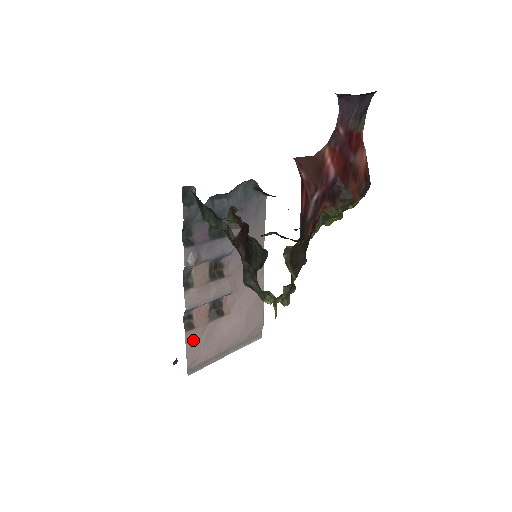
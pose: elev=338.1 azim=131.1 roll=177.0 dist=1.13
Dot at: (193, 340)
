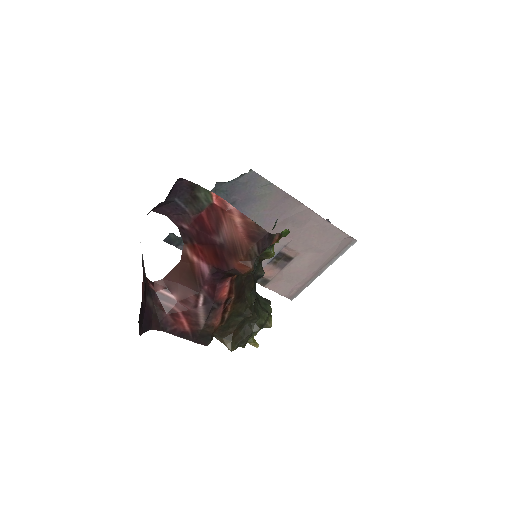
Dot at: (277, 285)
